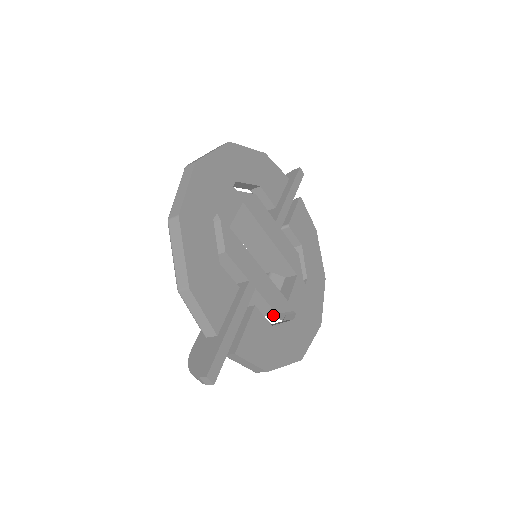
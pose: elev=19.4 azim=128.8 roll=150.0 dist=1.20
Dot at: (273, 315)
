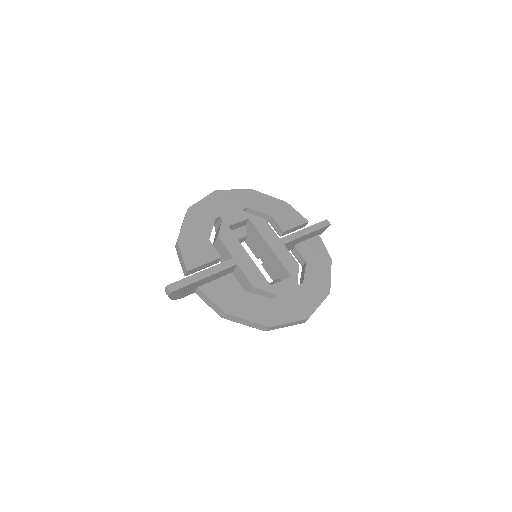
Dot at: occluded
